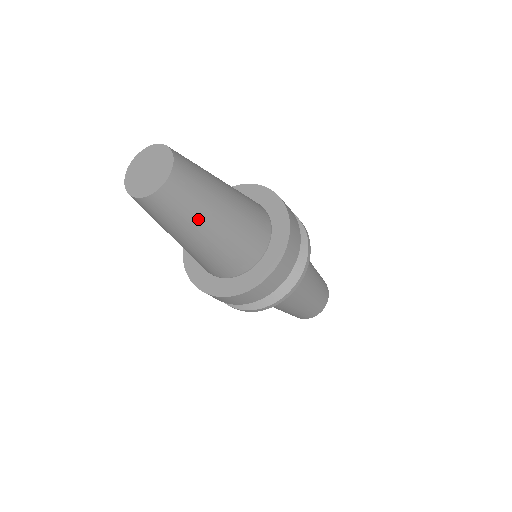
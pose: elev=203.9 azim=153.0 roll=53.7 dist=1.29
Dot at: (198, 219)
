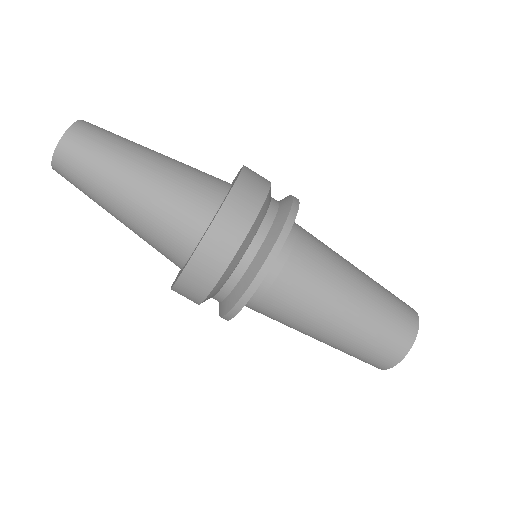
Dot at: (117, 161)
